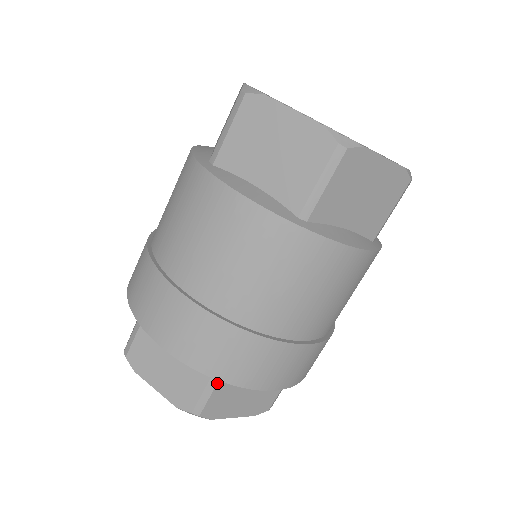
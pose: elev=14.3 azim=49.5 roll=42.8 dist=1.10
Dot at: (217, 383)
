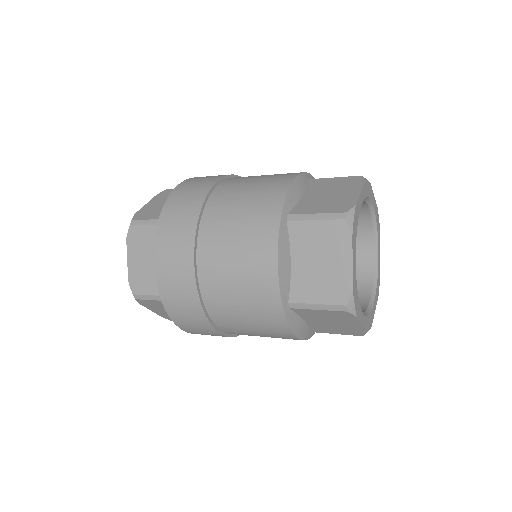
Dot at: occluded
